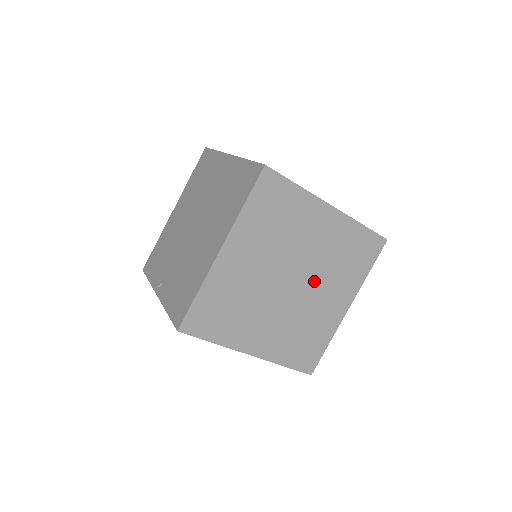
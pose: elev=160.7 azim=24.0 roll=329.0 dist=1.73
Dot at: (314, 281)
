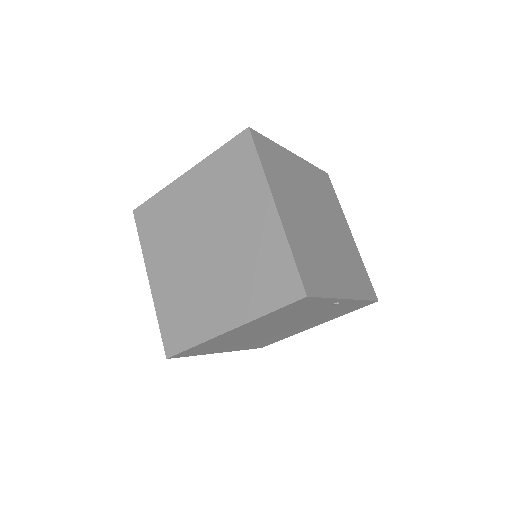
Dot at: (221, 266)
